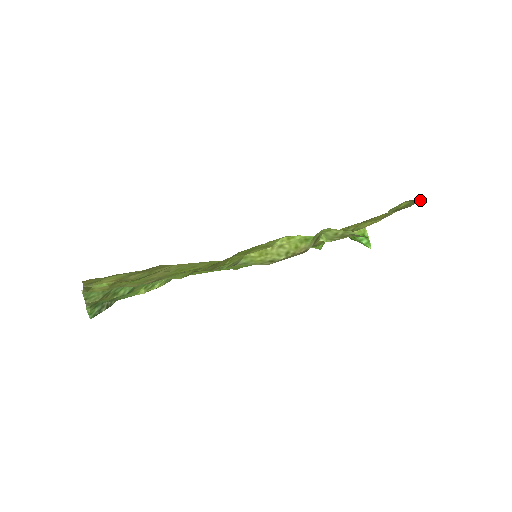
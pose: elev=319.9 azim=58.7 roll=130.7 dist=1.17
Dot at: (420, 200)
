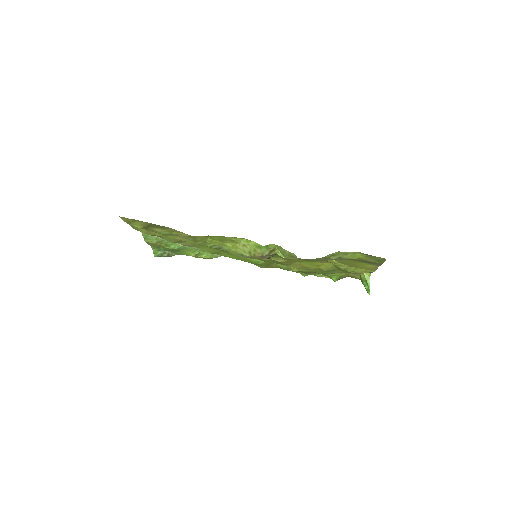
Dot at: (383, 259)
